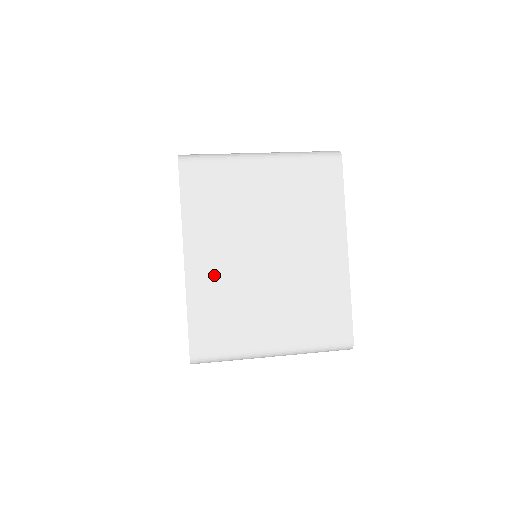
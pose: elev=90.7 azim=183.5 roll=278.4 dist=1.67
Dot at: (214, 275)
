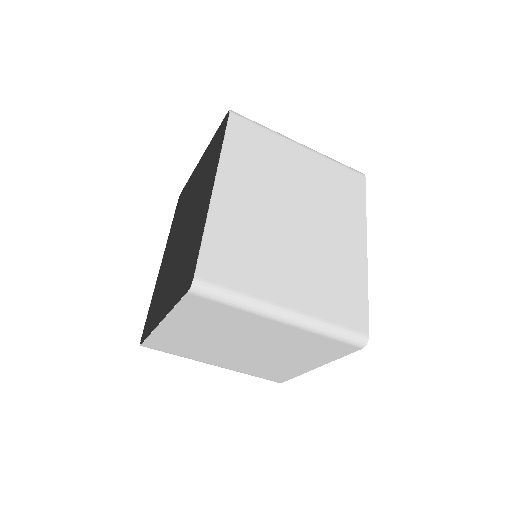
Dot at: (241, 211)
